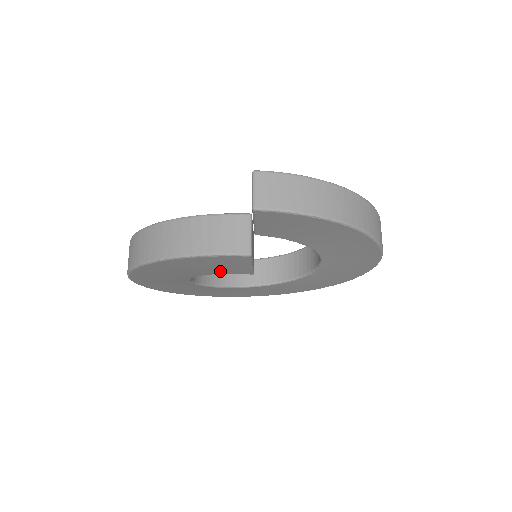
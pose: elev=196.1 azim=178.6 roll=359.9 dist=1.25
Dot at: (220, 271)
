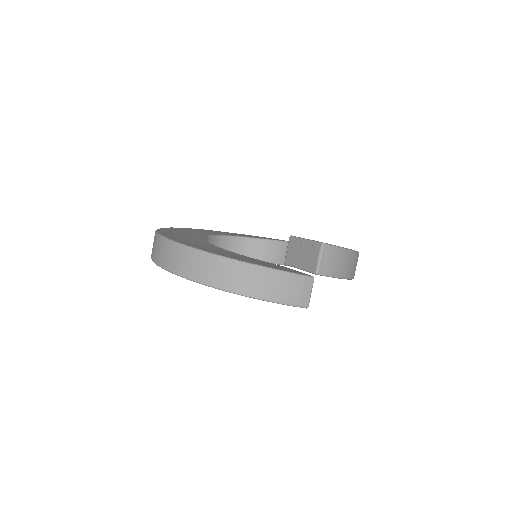
Dot at: occluded
